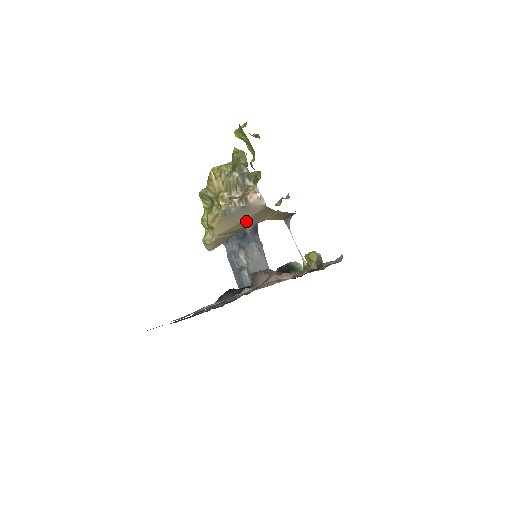
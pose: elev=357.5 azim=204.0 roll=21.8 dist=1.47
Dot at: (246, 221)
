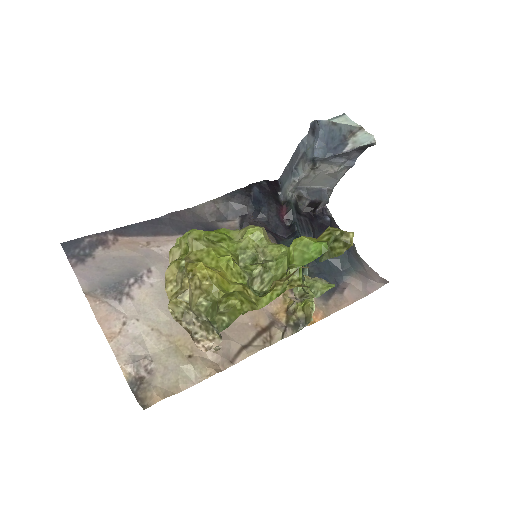
Dot at: occluded
